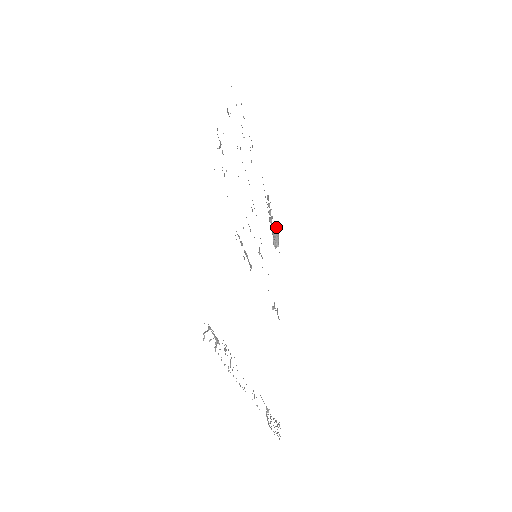
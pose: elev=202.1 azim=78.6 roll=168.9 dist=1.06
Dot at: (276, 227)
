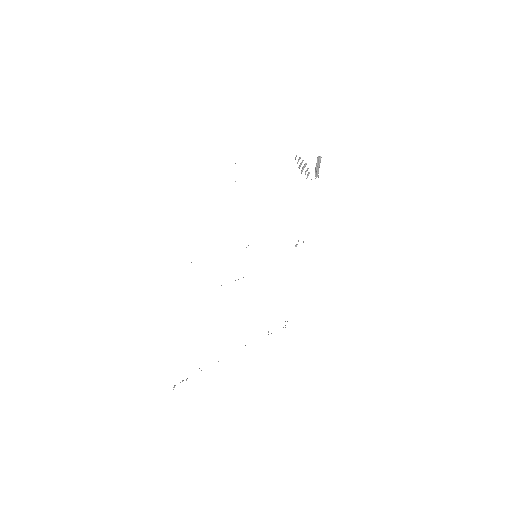
Dot at: (320, 156)
